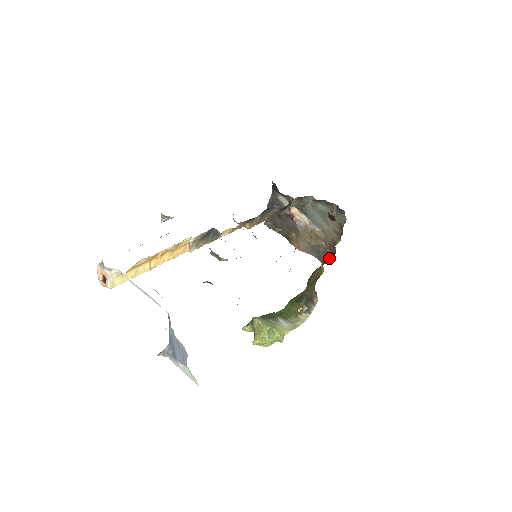
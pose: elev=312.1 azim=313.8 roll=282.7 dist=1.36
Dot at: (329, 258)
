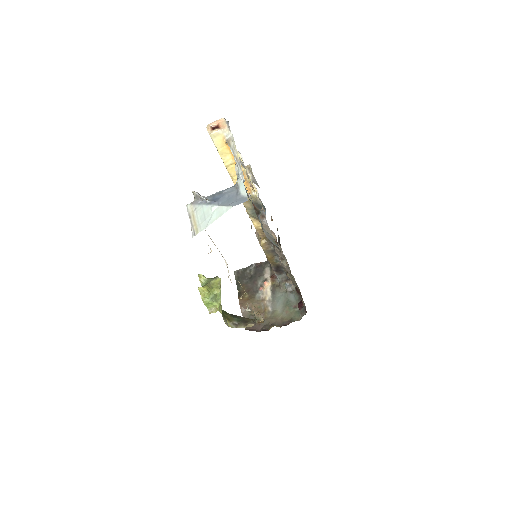
Dot at: (256, 331)
